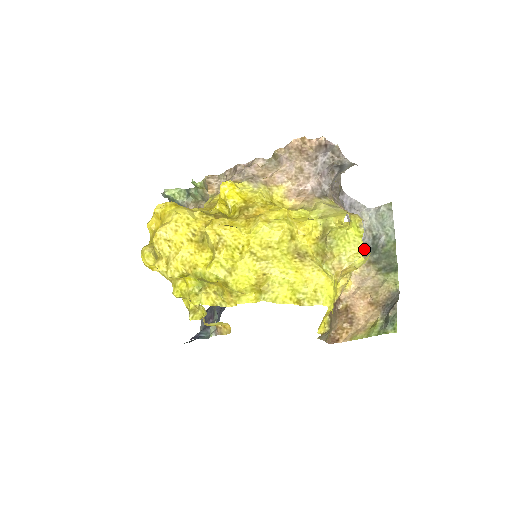
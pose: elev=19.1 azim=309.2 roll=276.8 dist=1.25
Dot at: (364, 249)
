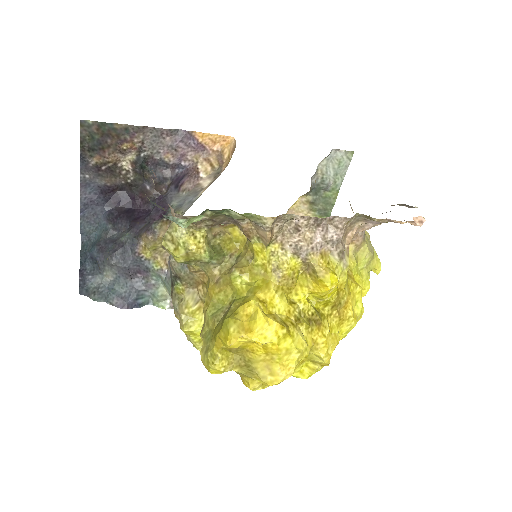
Dot at: (310, 191)
